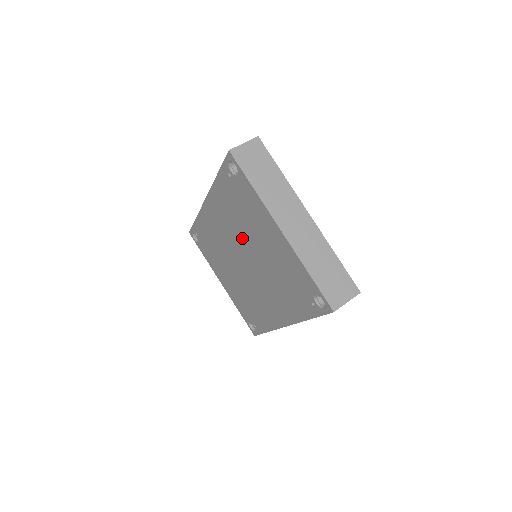
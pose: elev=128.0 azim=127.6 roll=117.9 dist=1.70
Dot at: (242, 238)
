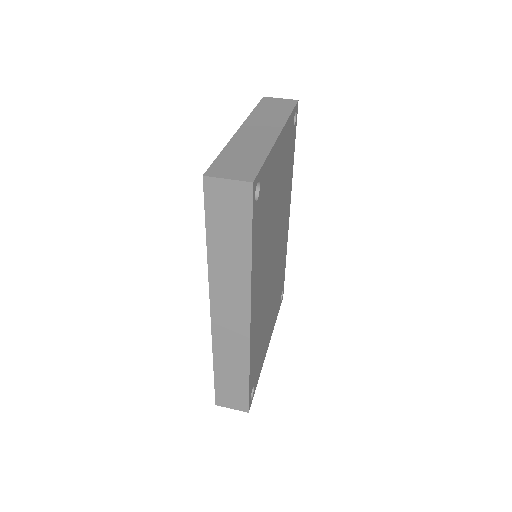
Dot at: occluded
